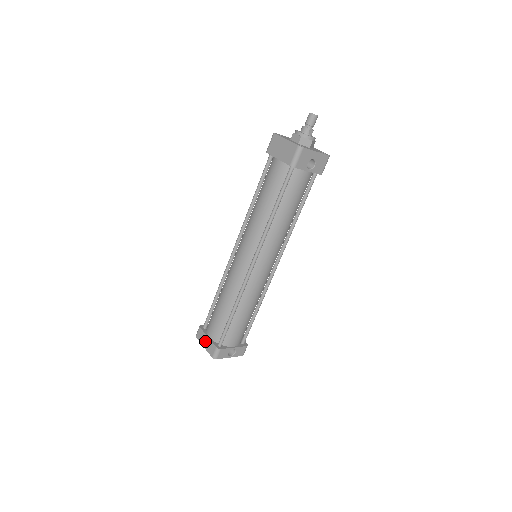
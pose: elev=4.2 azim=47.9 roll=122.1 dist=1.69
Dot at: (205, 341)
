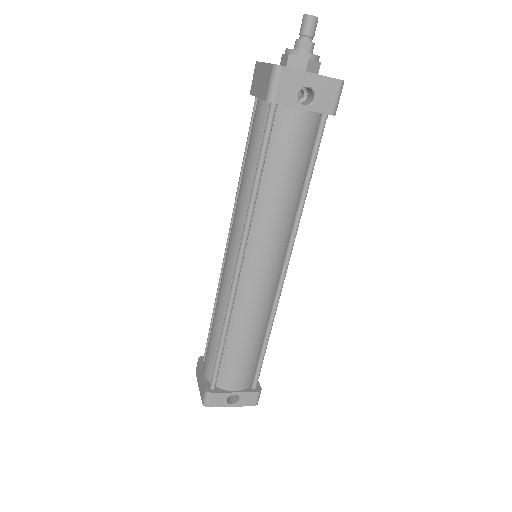
Dot at: (199, 379)
